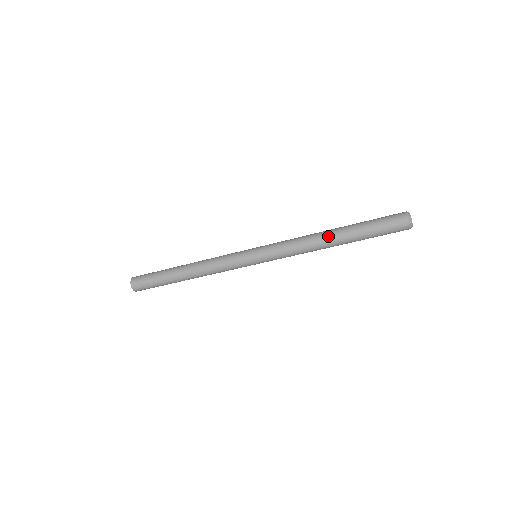
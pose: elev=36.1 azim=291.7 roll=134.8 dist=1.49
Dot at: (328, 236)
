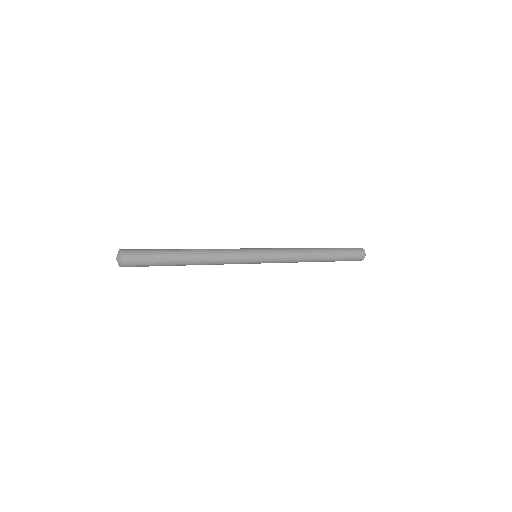
Dot at: (317, 257)
